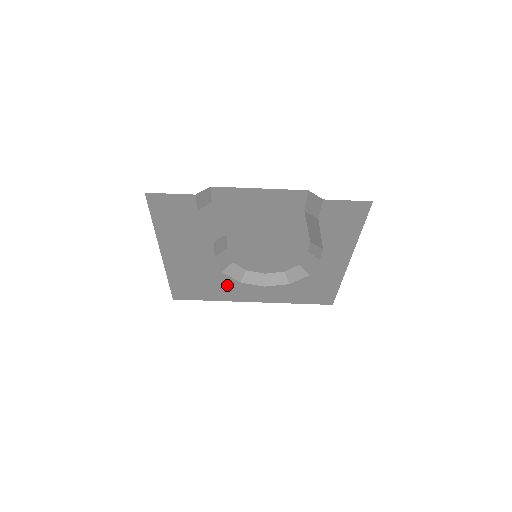
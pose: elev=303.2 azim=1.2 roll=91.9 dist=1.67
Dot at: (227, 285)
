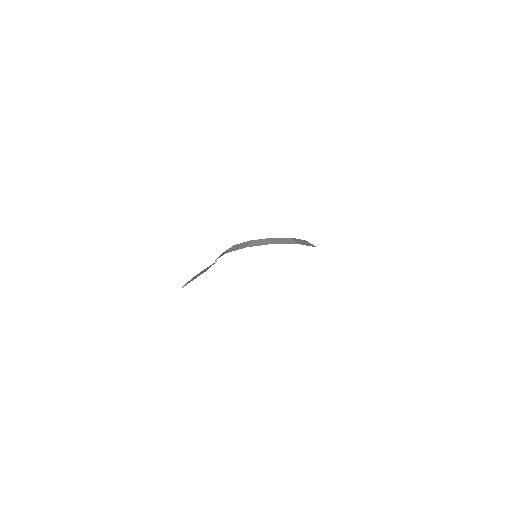
Dot at: occluded
